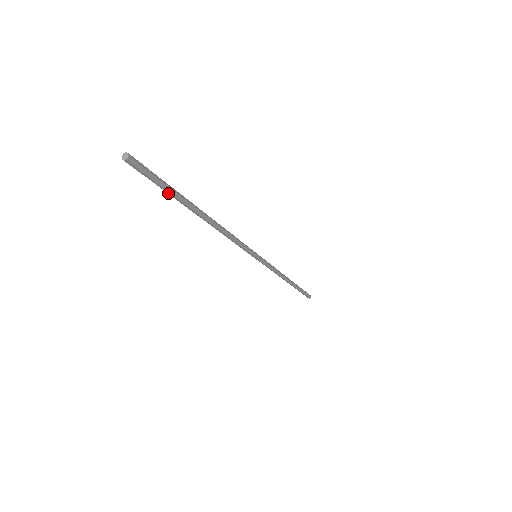
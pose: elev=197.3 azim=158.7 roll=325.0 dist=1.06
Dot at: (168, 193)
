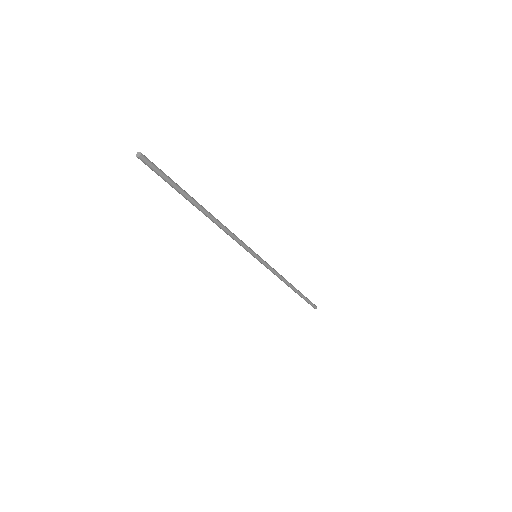
Dot at: (172, 187)
